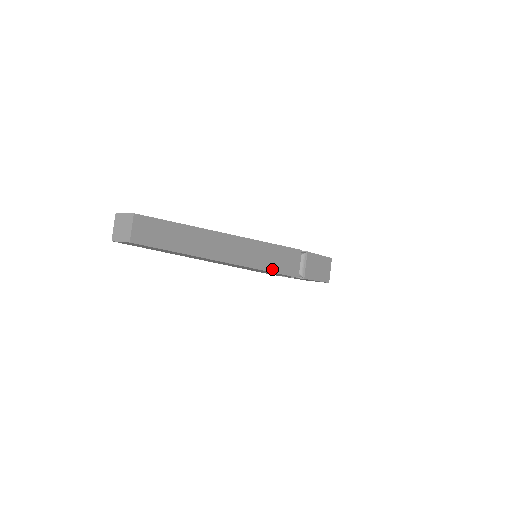
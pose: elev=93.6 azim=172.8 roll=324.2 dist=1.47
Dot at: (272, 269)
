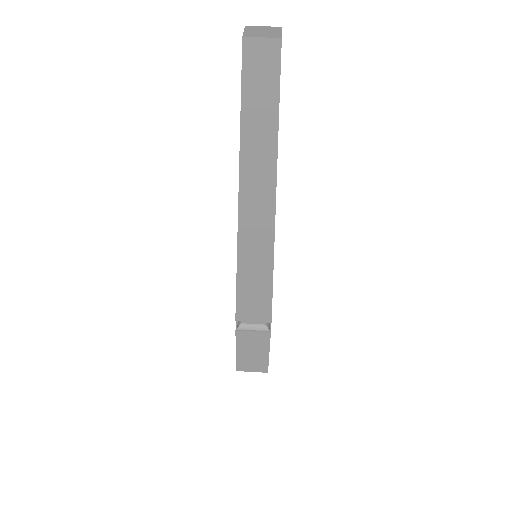
Dot at: occluded
